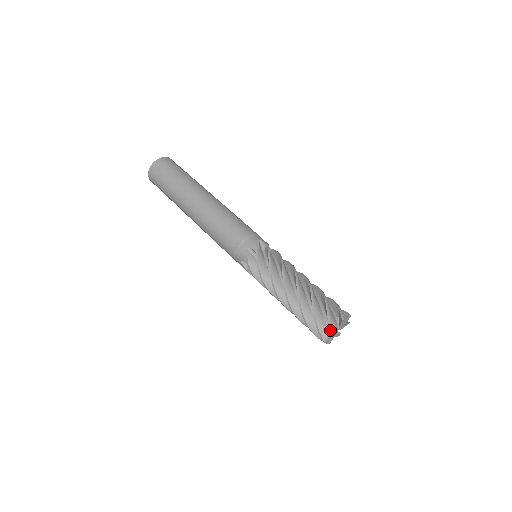
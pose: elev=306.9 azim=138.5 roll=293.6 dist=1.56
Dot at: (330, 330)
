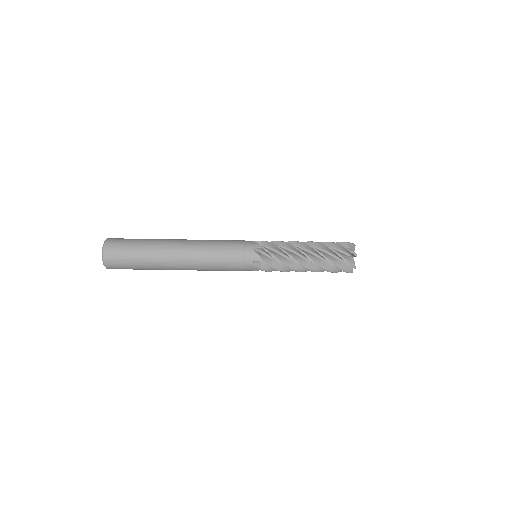
Dot at: (354, 268)
